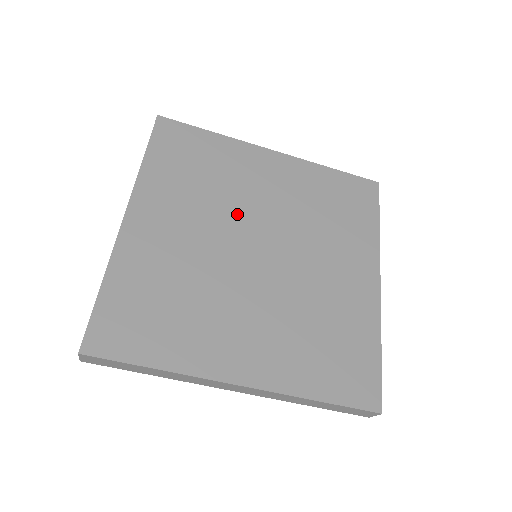
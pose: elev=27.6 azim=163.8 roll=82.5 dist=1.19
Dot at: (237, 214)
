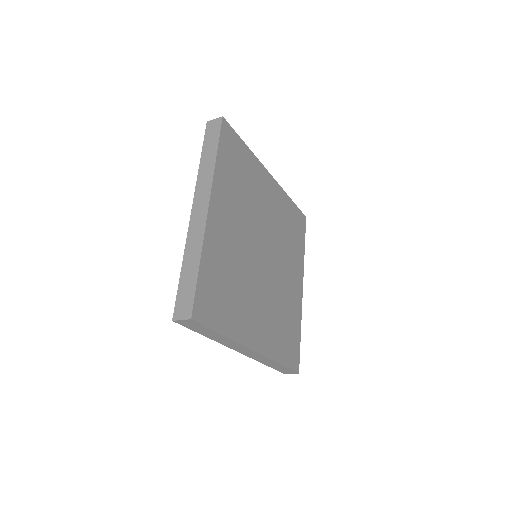
Dot at: (256, 223)
